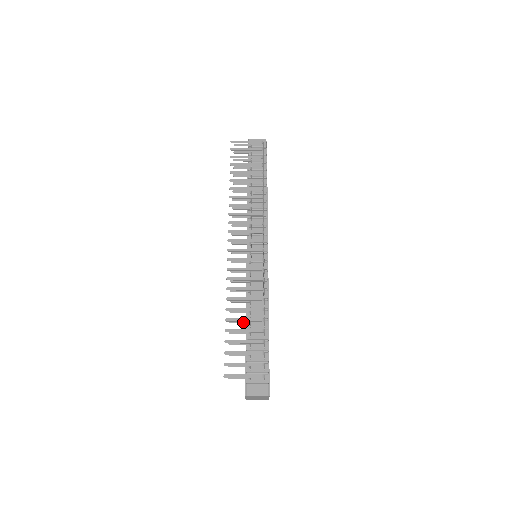
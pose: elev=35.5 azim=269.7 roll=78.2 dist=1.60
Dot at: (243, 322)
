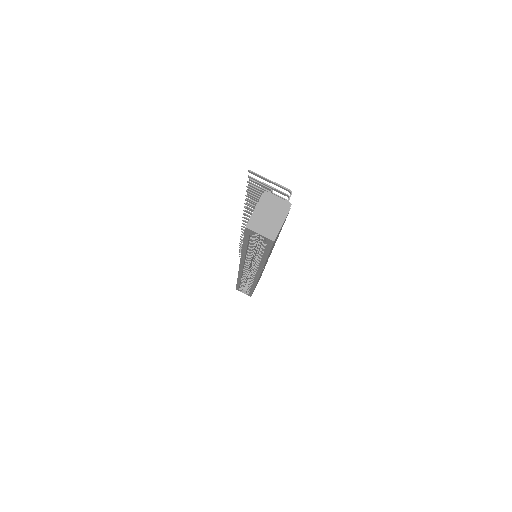
Dot at: occluded
